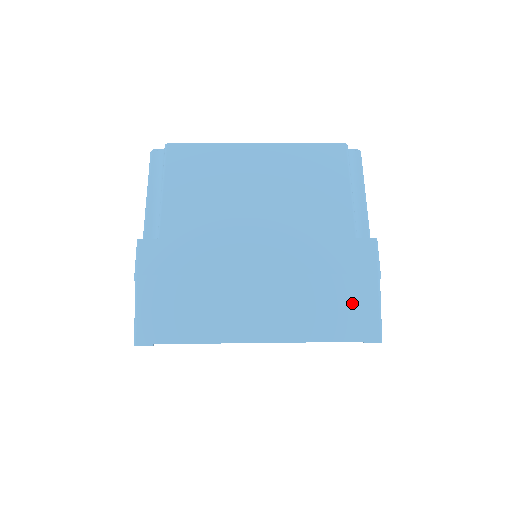
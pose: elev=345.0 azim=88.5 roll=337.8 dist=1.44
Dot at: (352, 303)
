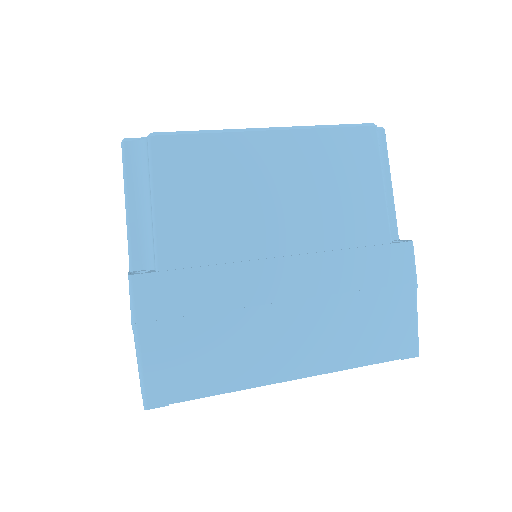
Dot at: (390, 319)
